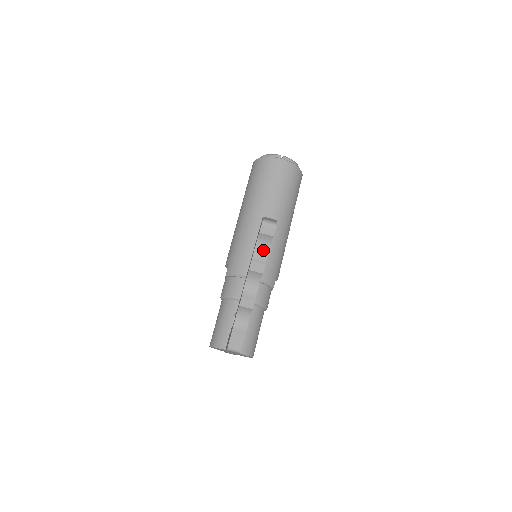
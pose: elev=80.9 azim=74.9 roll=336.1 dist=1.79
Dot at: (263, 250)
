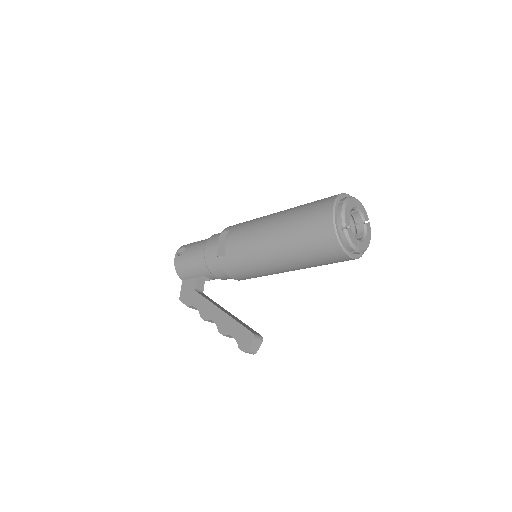
Dot at: occluded
